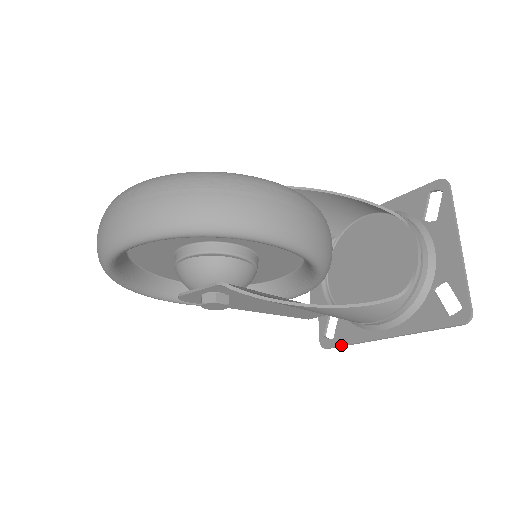
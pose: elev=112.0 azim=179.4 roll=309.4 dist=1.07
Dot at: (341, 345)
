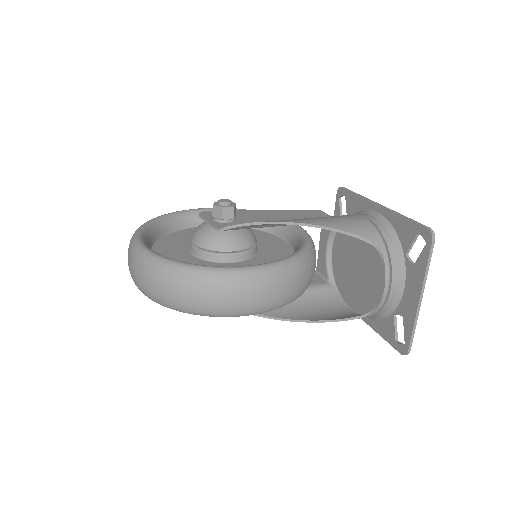
Dot at: occluded
